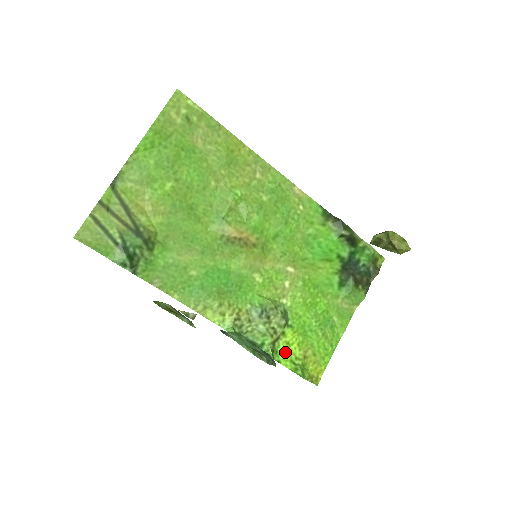
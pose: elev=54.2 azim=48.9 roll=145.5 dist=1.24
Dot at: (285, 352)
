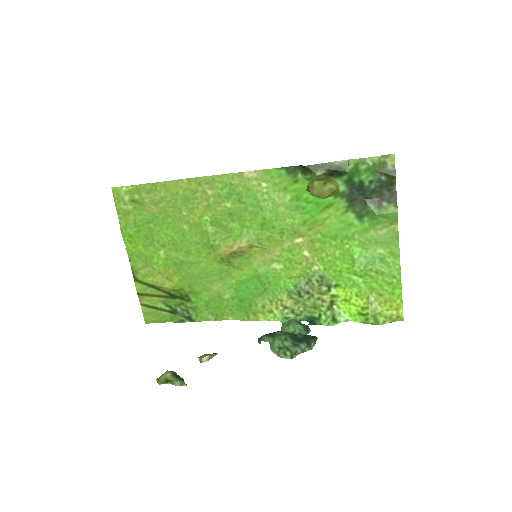
Dot at: (348, 309)
